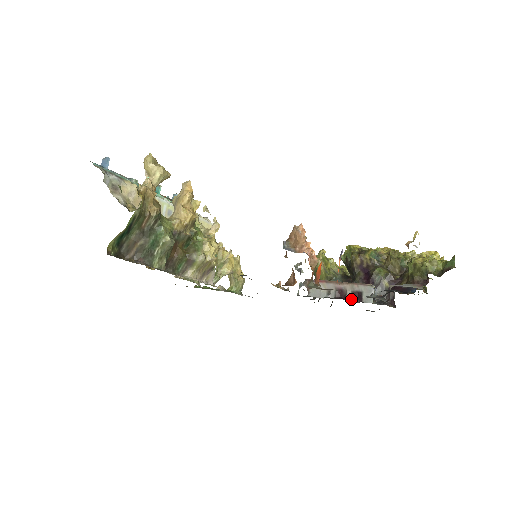
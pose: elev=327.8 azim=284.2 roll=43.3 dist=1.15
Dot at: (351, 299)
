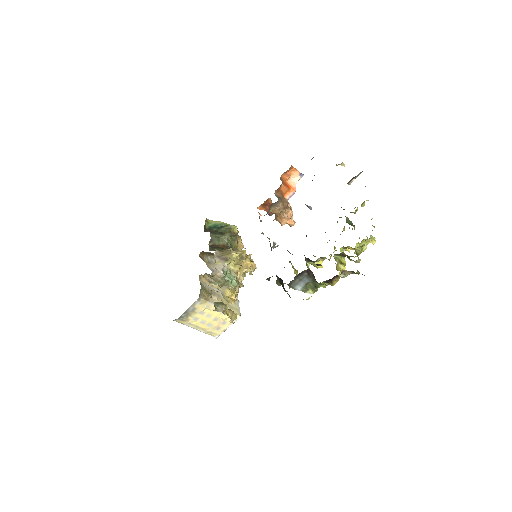
Dot at: occluded
